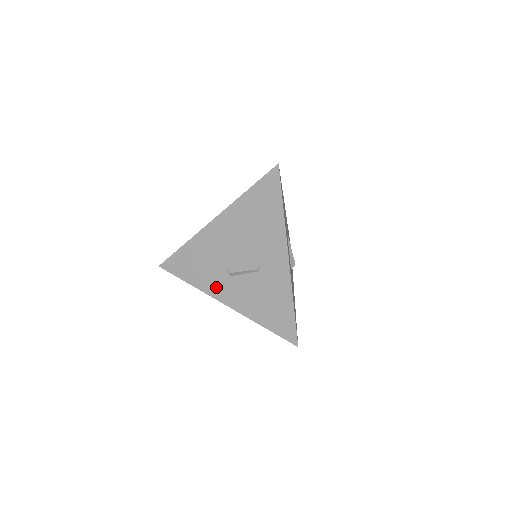
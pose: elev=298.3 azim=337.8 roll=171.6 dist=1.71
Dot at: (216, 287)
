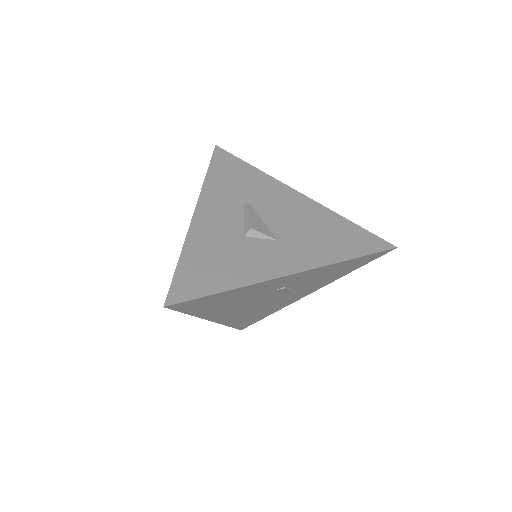
Dot at: occluded
